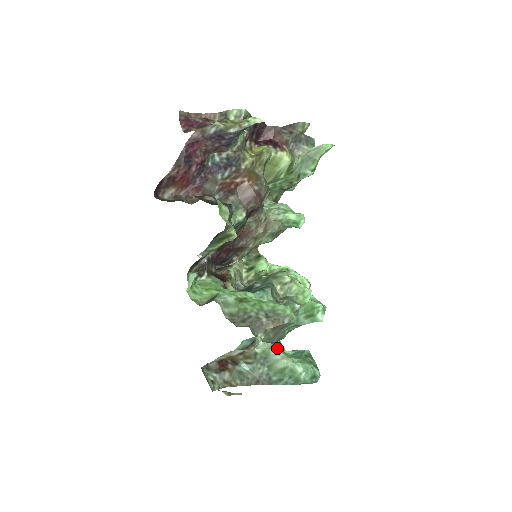
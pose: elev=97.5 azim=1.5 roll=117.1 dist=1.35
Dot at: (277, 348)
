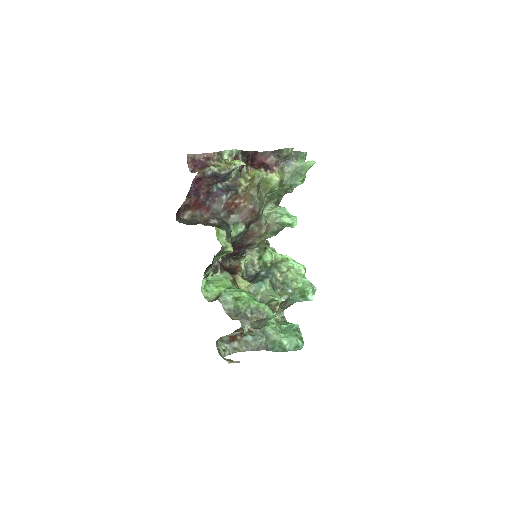
Dot at: (271, 326)
